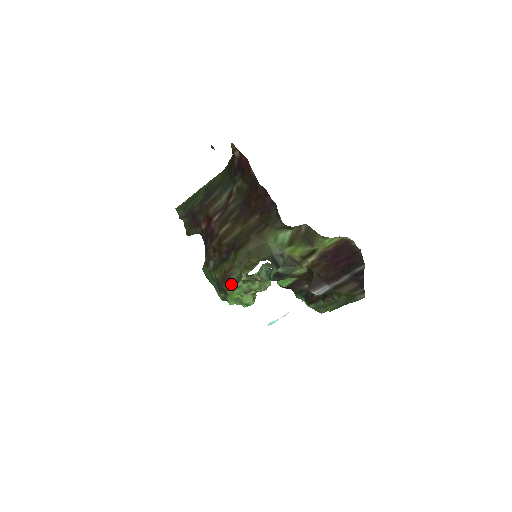
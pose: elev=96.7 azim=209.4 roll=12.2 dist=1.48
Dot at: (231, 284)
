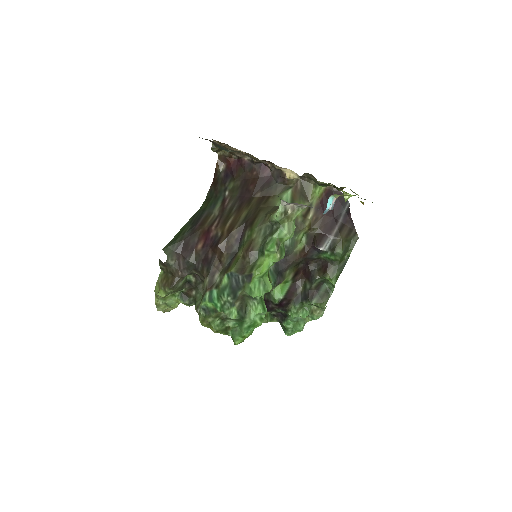
Dot at: (253, 262)
